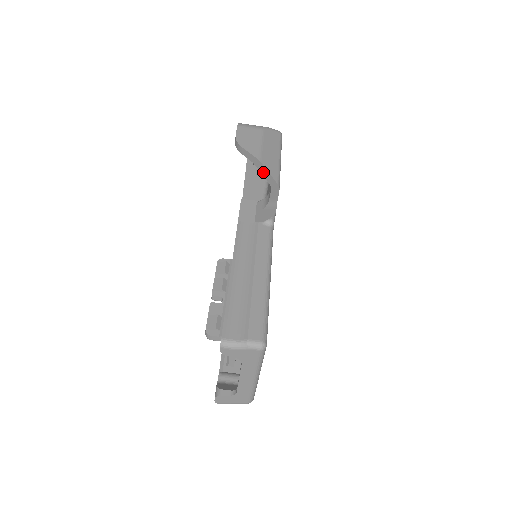
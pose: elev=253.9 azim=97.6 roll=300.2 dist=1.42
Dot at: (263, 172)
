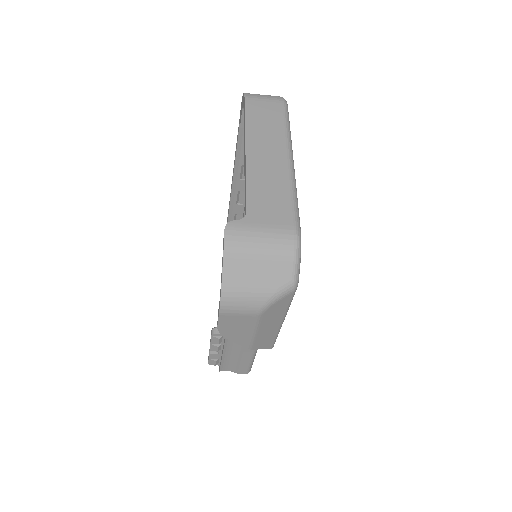
Dot at: occluded
